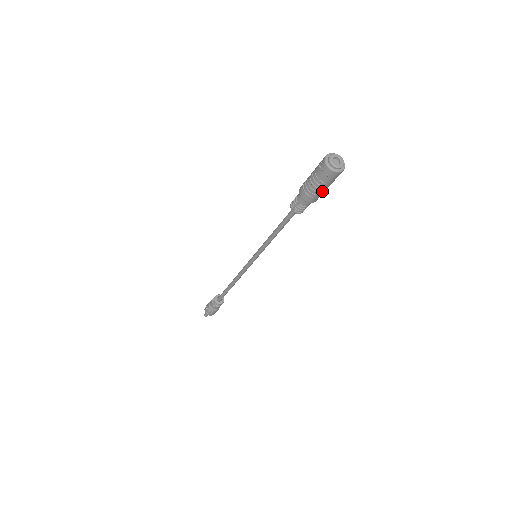
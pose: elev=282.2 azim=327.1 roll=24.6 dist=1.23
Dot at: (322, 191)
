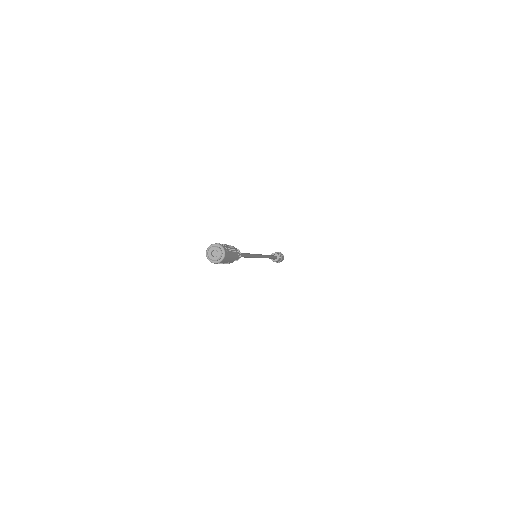
Dot at: (230, 260)
